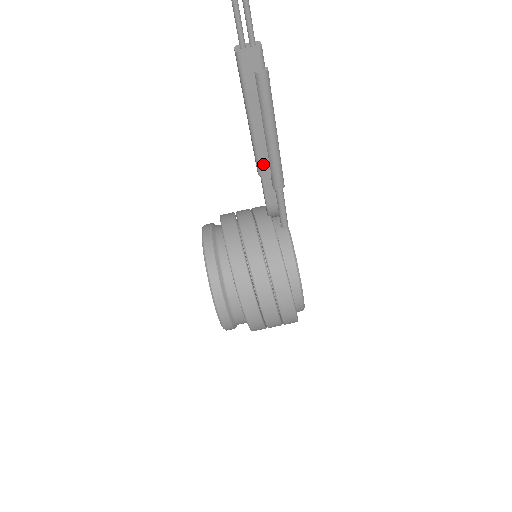
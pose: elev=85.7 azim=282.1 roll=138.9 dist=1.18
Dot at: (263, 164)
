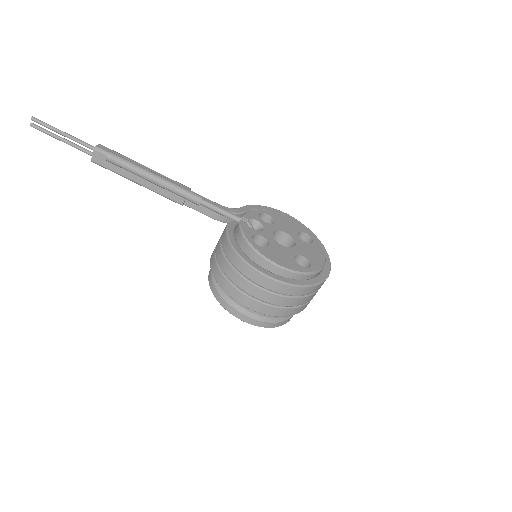
Dot at: (174, 198)
